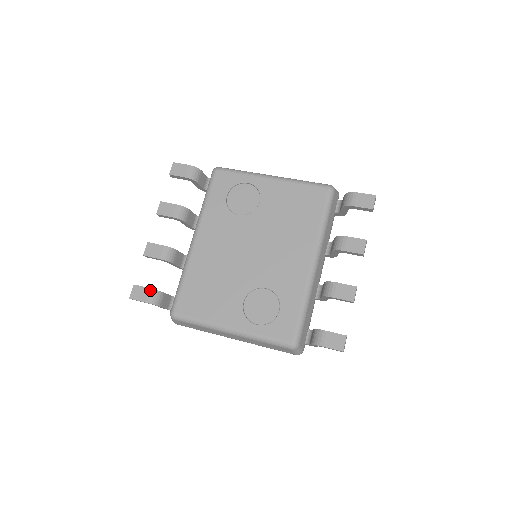
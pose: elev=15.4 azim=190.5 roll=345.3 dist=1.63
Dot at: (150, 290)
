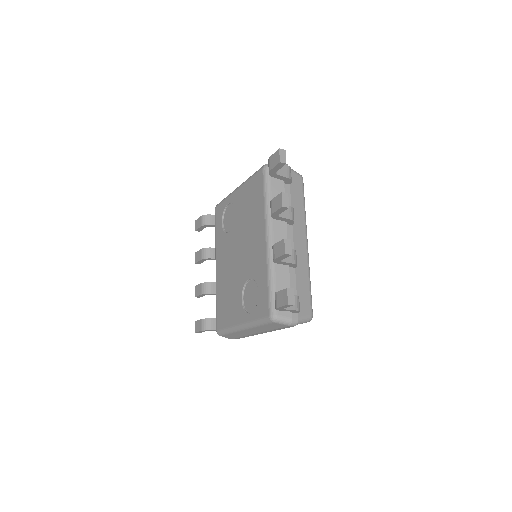
Dot at: (201, 320)
